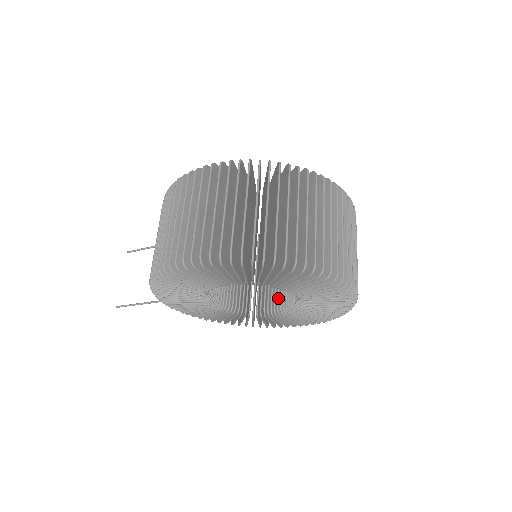
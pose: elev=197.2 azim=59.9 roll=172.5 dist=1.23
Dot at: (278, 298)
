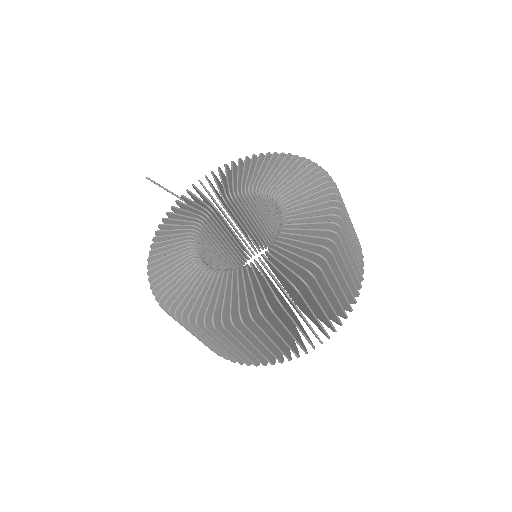
Dot at: occluded
